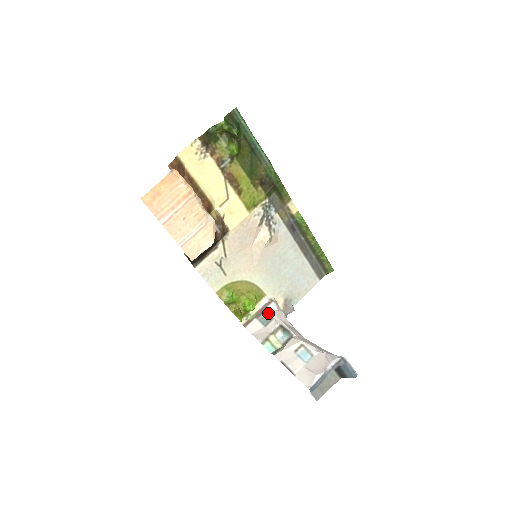
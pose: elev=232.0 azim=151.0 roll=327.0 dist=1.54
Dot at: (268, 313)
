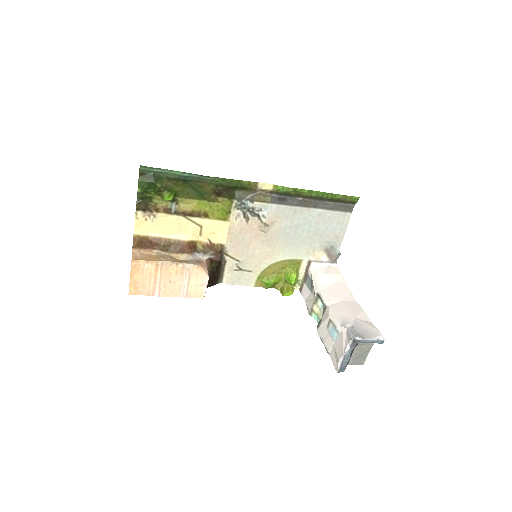
Dot at: (310, 277)
